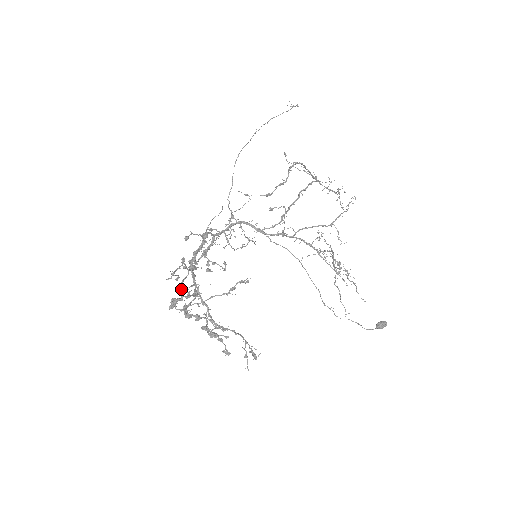
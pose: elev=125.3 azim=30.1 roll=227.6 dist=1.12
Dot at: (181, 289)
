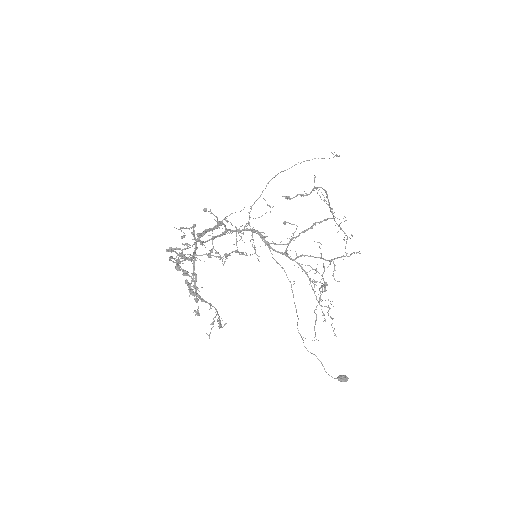
Dot at: occluded
